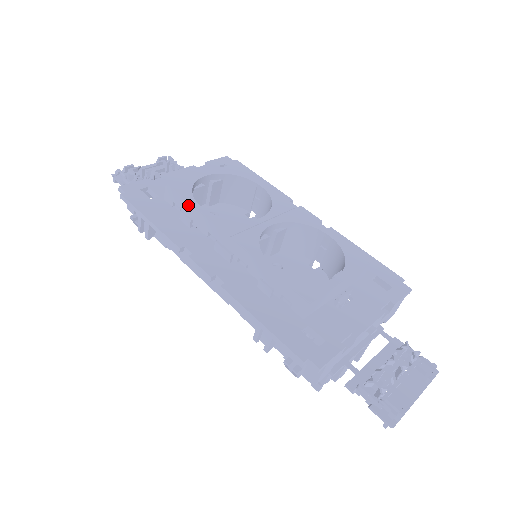
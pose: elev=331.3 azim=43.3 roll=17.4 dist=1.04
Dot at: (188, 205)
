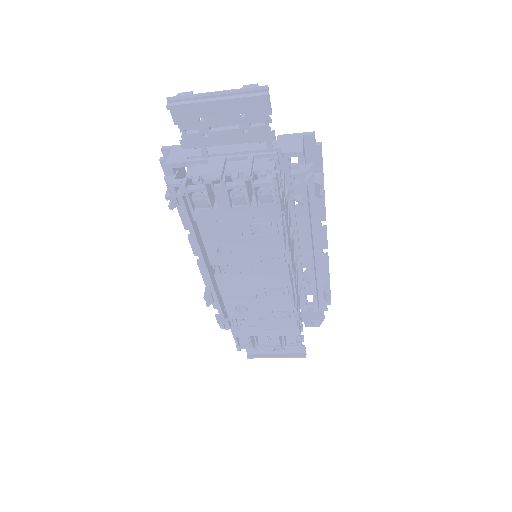
Dot at: occluded
